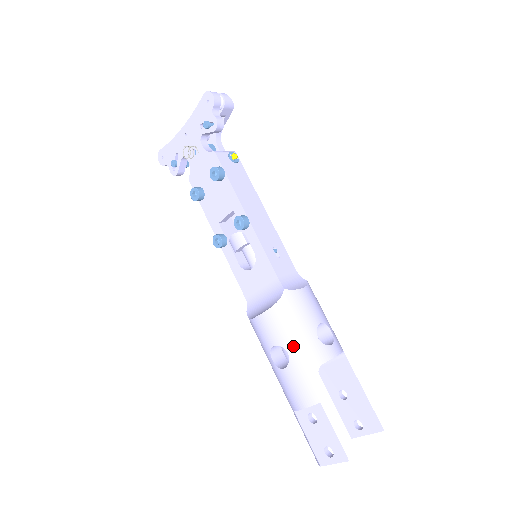
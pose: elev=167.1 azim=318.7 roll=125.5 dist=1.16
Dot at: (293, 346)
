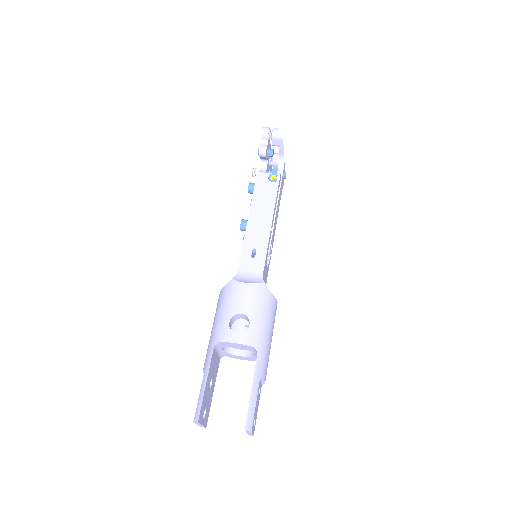
Dot at: (215, 321)
